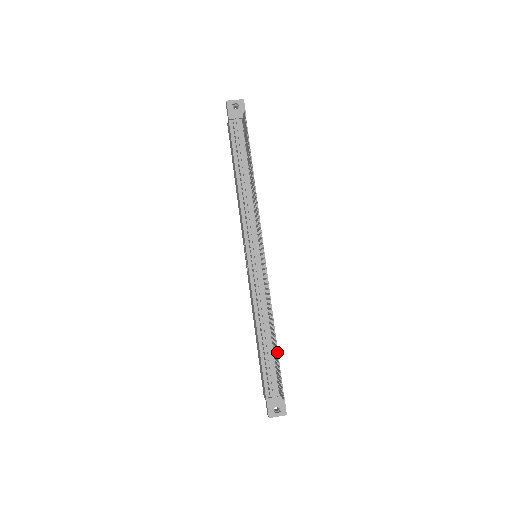
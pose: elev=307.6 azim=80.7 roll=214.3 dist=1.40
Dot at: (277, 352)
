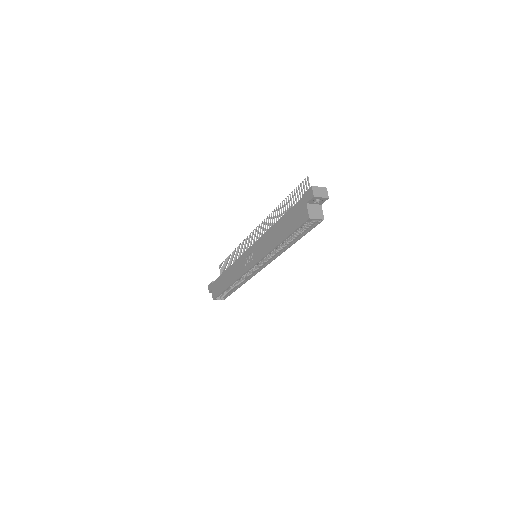
Dot at: occluded
